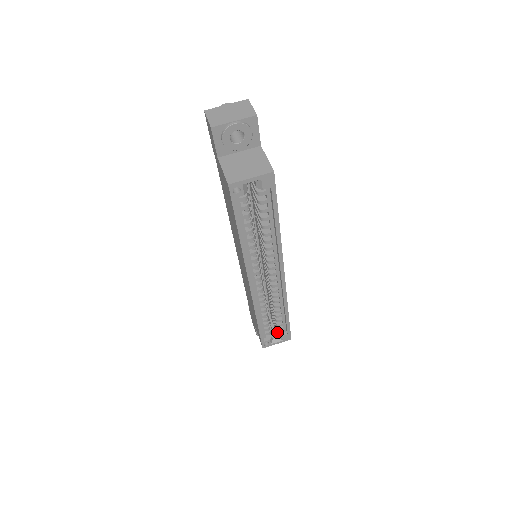
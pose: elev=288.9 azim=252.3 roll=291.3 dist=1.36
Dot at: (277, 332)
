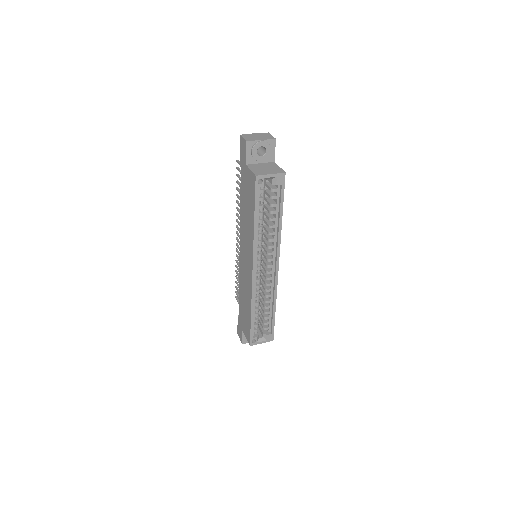
Dot at: (263, 332)
